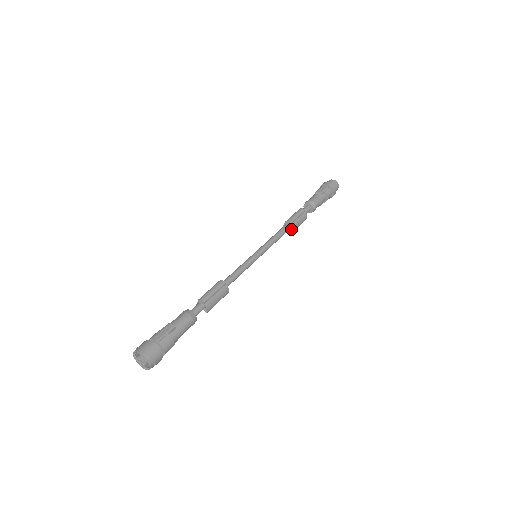
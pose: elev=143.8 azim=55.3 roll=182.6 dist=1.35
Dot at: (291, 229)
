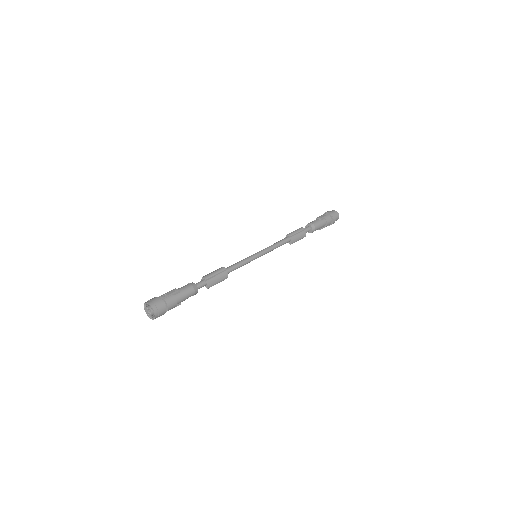
Dot at: (290, 242)
